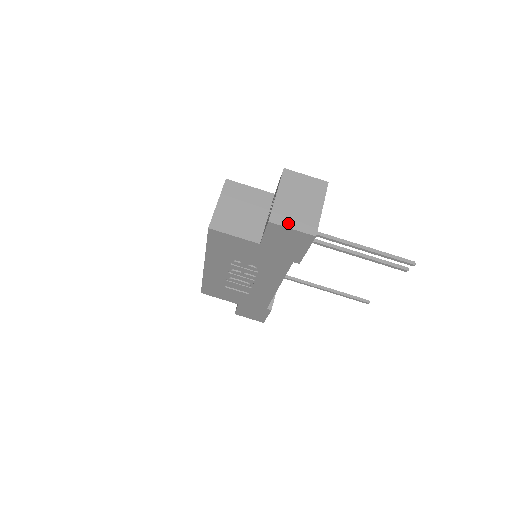
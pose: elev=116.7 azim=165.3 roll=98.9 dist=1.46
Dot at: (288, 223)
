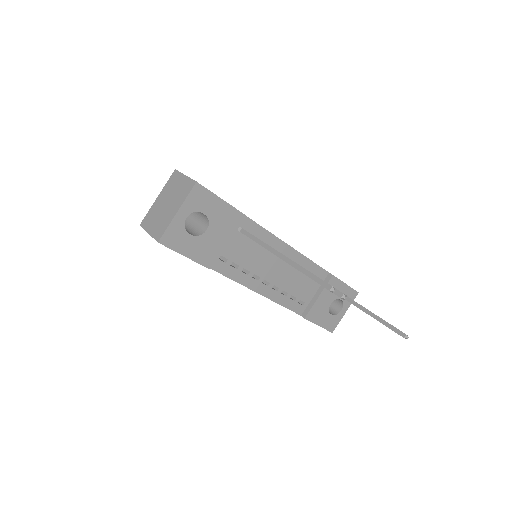
Dot at: (149, 227)
